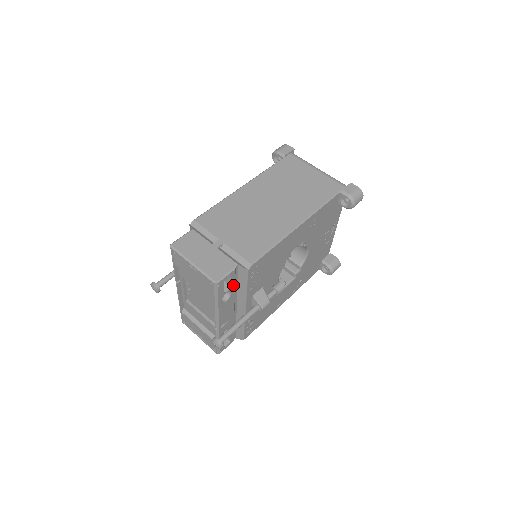
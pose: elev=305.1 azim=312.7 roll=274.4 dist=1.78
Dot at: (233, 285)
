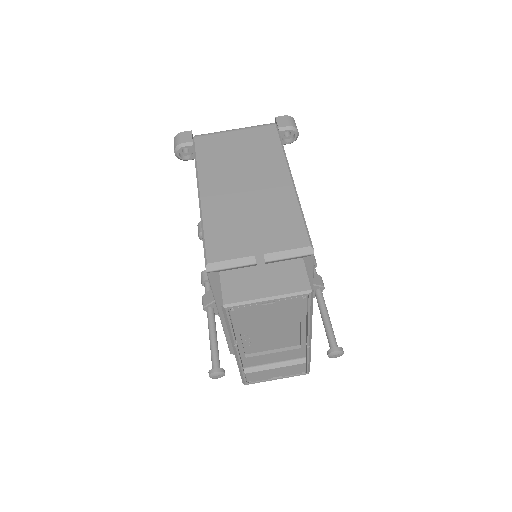
Dot at: occluded
